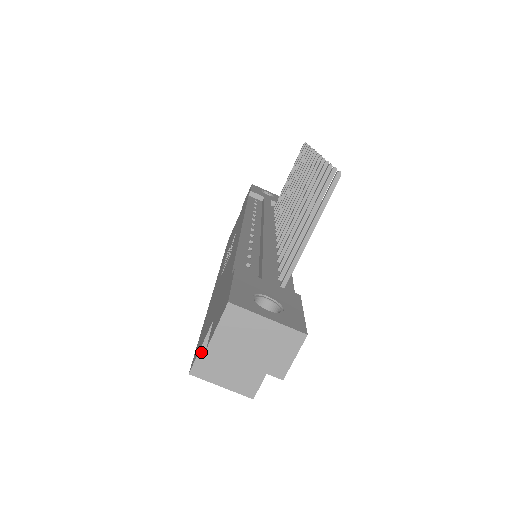
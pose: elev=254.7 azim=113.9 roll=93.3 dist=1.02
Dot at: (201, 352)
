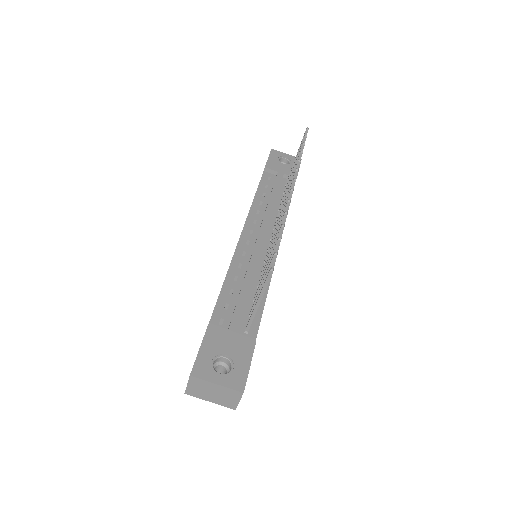
Dot at: occluded
